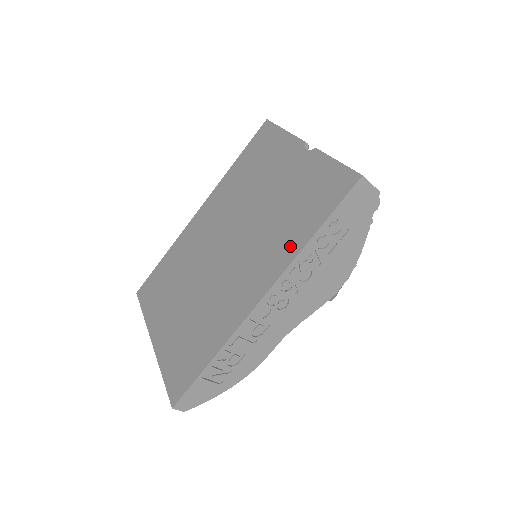
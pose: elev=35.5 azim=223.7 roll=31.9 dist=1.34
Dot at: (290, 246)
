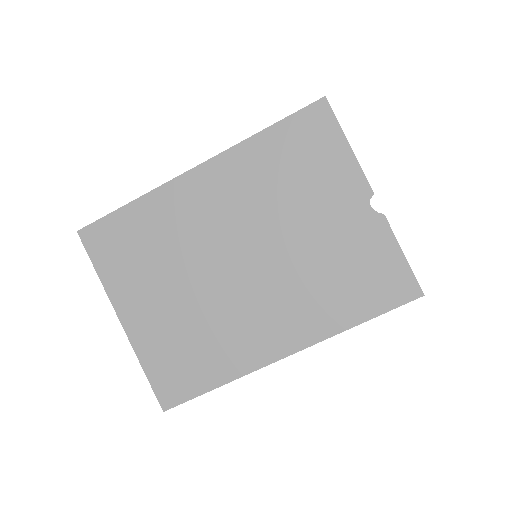
Dot at: (330, 320)
